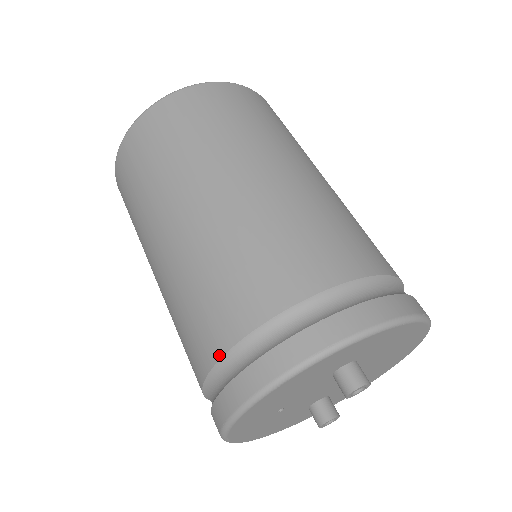
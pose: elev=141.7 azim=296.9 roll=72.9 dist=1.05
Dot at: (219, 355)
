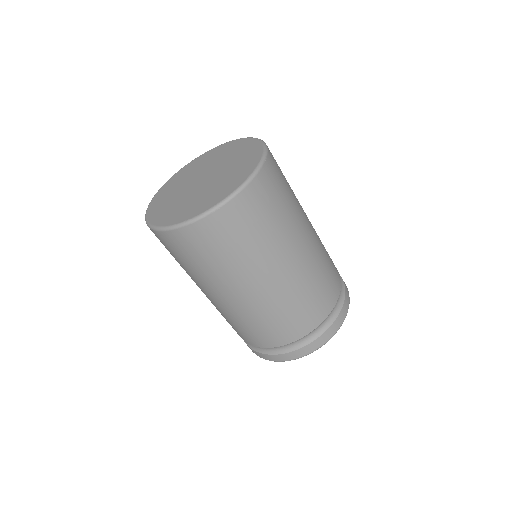
Dot at: (262, 347)
